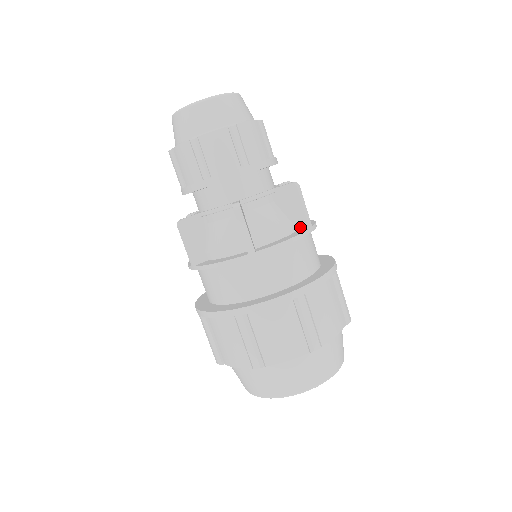
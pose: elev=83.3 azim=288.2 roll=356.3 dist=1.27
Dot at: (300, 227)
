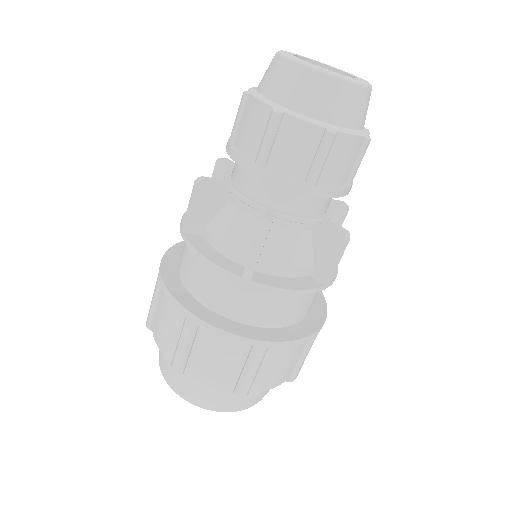
Dot at: (317, 276)
